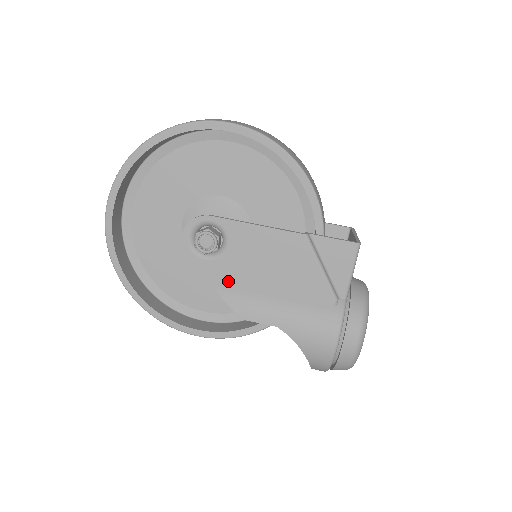
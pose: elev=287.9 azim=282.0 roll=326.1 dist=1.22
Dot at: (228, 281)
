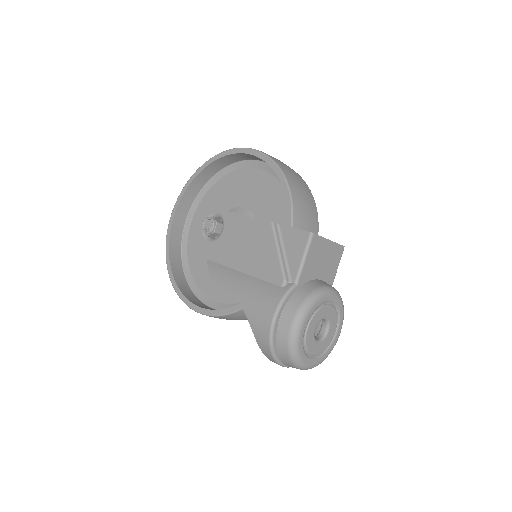
Dot at: (218, 259)
